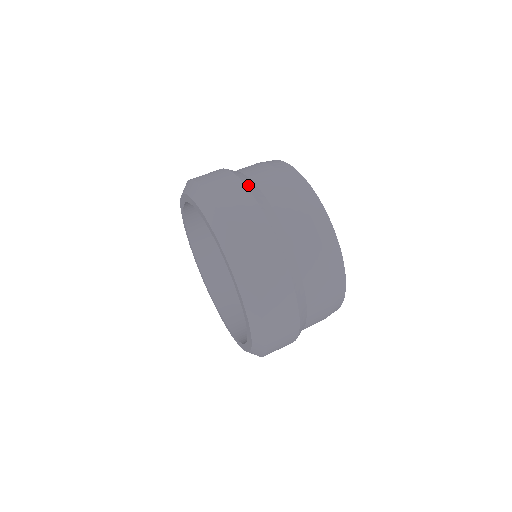
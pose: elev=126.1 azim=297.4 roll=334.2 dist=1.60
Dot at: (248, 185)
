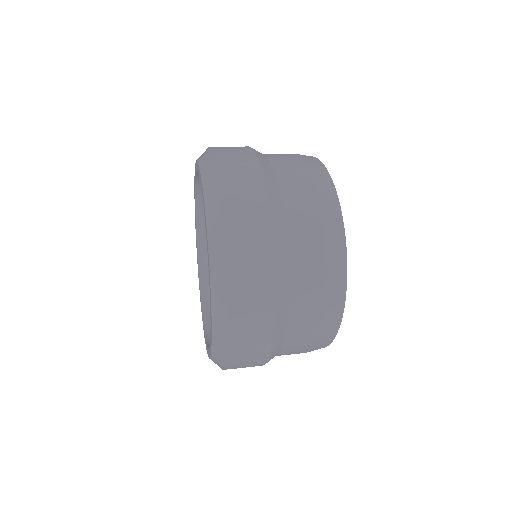
Dot at: occluded
